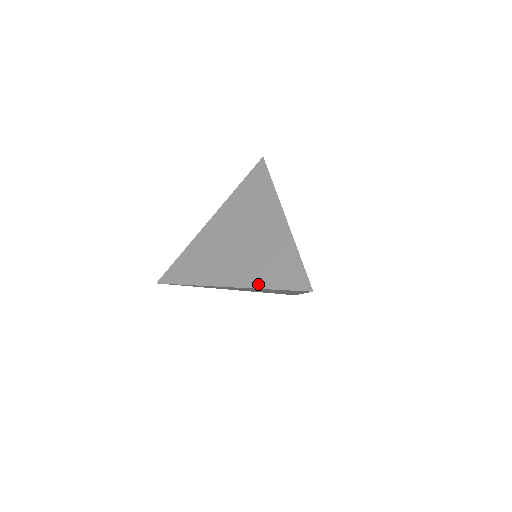
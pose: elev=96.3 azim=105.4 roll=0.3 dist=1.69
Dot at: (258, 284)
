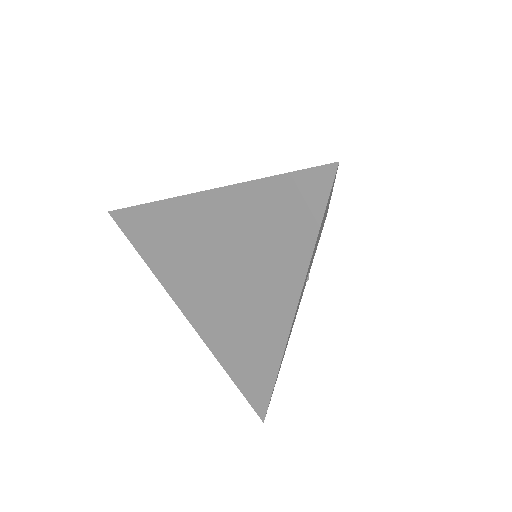
Dot at: occluded
